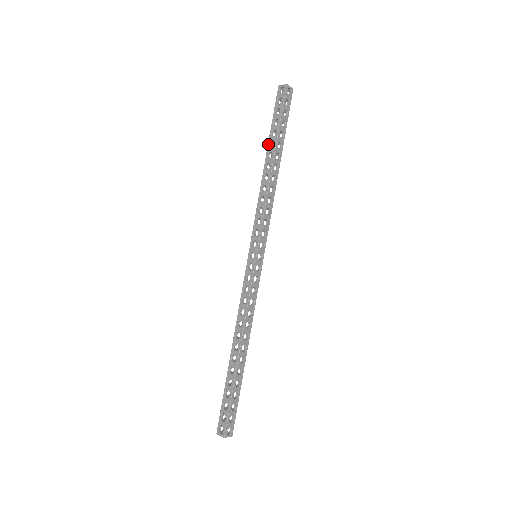
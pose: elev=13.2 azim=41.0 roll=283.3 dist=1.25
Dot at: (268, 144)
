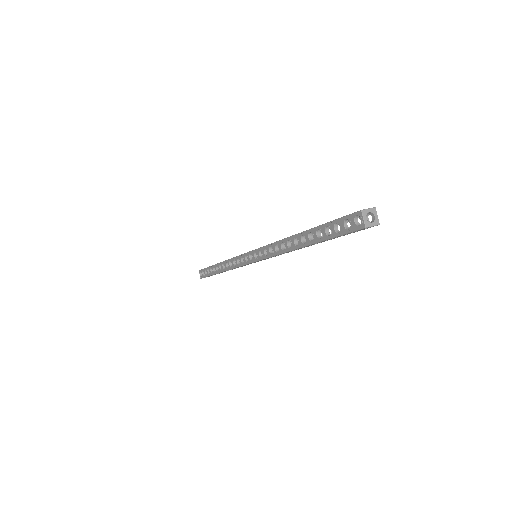
Dot at: (309, 230)
